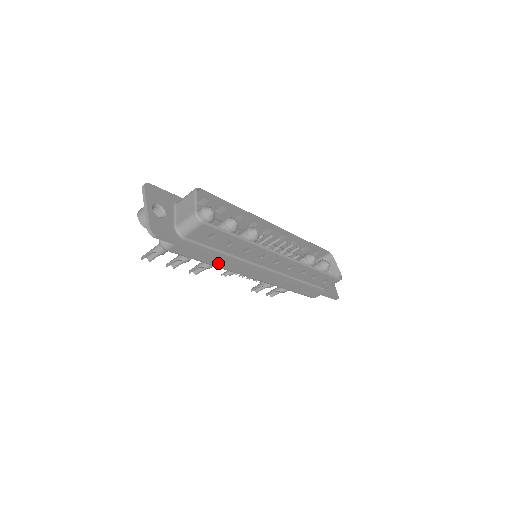
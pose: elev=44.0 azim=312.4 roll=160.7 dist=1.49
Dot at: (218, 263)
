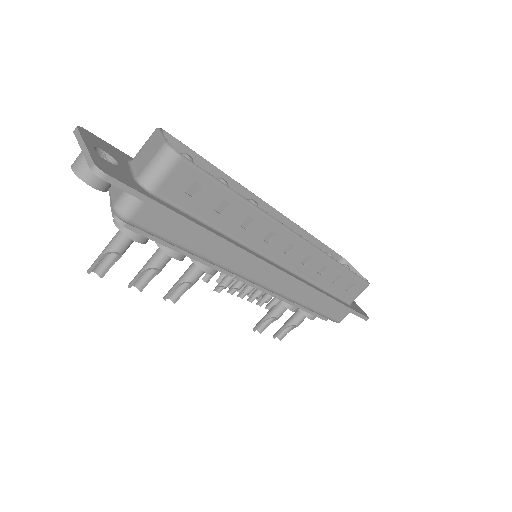
Dot at: (209, 251)
